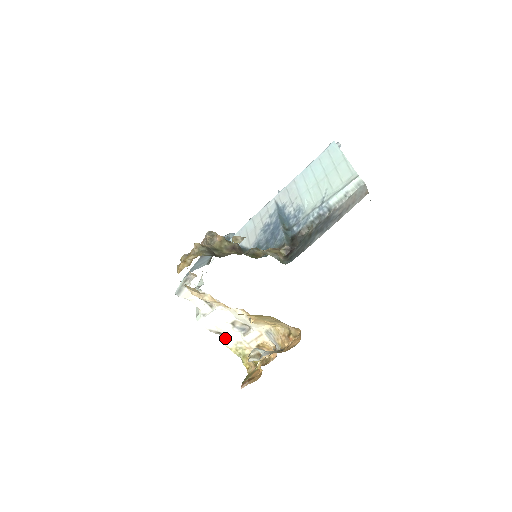
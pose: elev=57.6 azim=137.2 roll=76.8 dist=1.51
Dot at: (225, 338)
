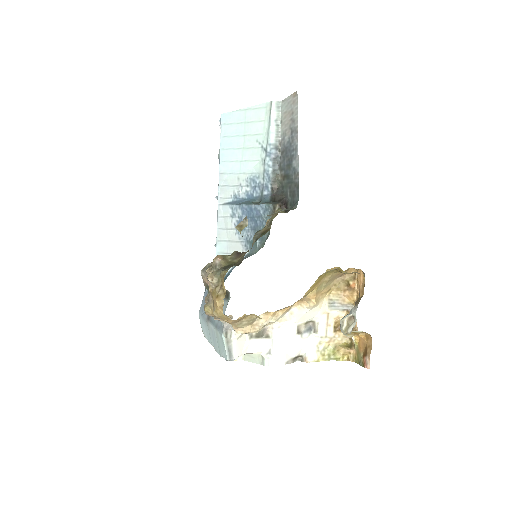
Dot at: (304, 357)
